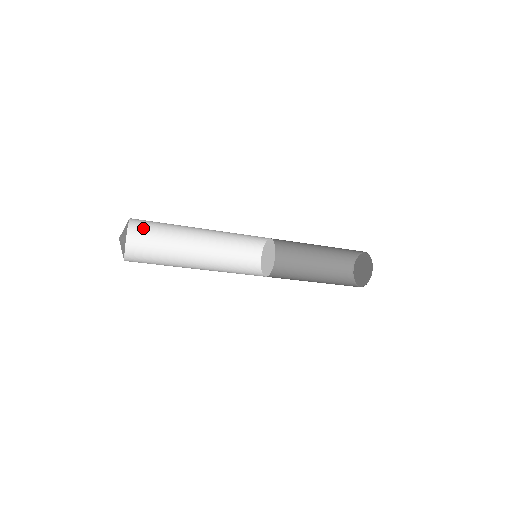
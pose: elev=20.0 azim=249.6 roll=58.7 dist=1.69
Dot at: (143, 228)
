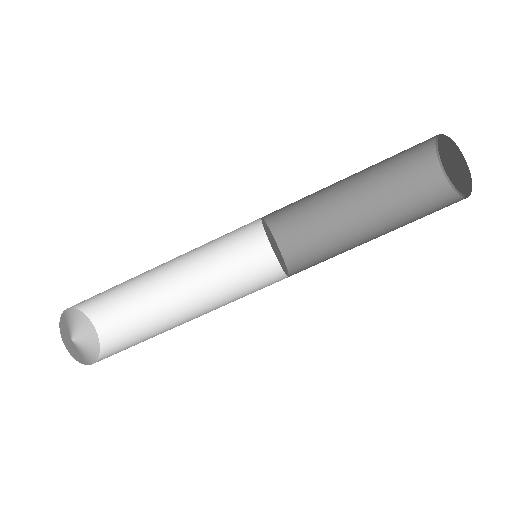
Dot at: (104, 308)
